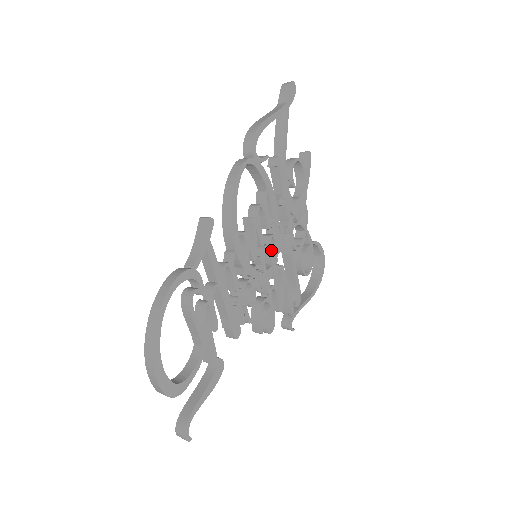
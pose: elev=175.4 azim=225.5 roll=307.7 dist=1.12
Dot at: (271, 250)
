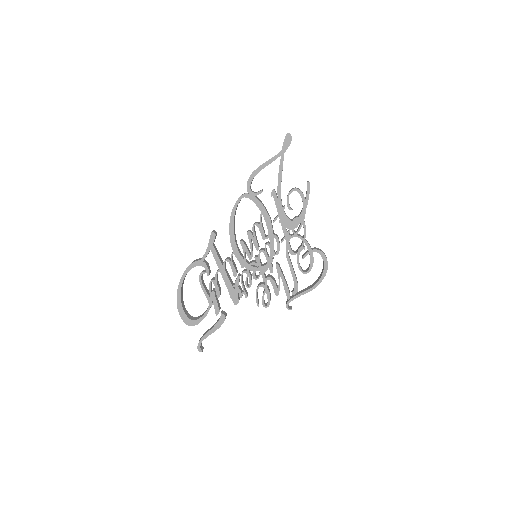
Dot at: (266, 253)
